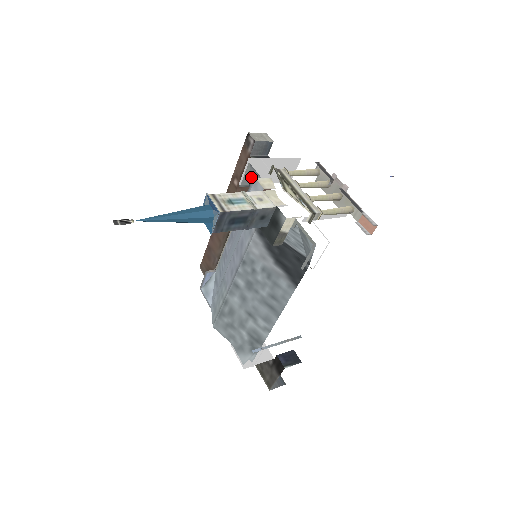
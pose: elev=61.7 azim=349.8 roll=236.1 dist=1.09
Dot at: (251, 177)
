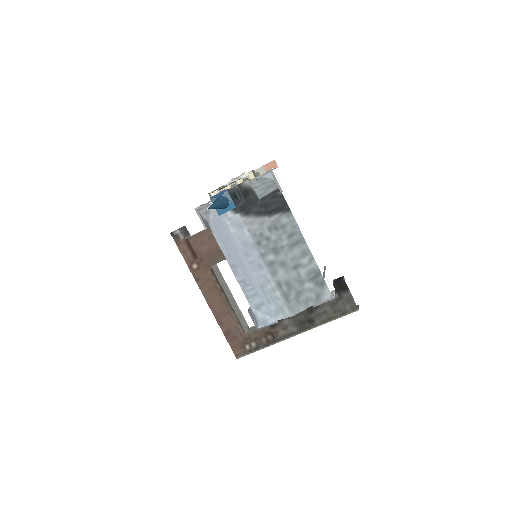
Dot at: (206, 218)
